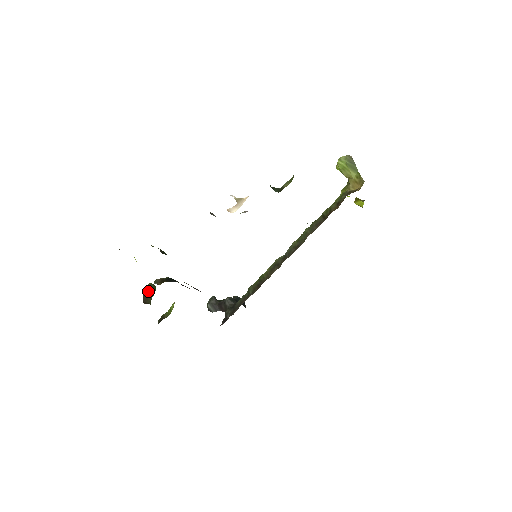
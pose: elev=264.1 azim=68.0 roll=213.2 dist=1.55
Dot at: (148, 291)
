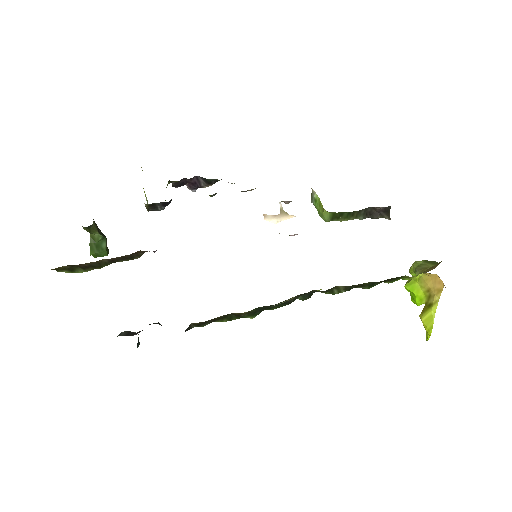
Dot at: occluded
